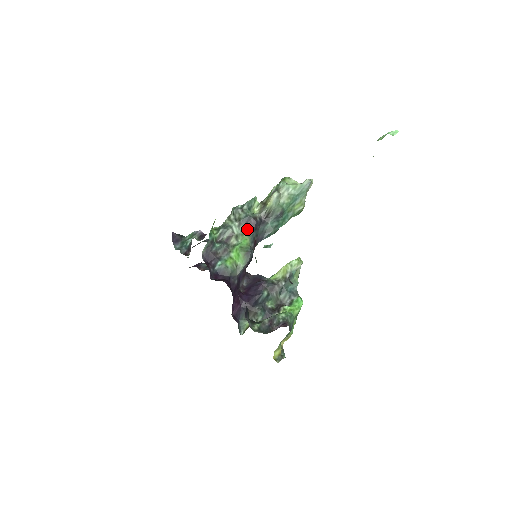
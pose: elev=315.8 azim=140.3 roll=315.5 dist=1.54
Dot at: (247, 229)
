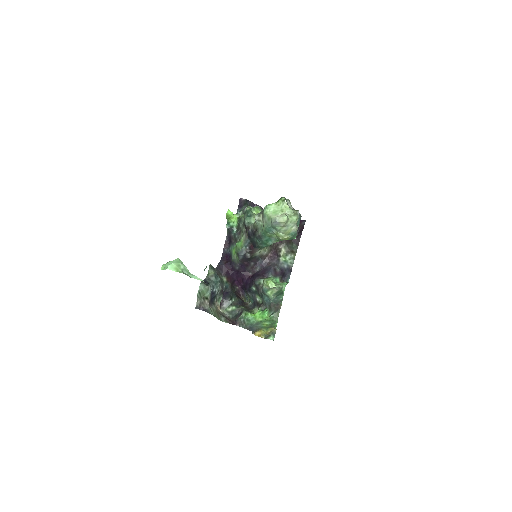
Dot at: (246, 233)
